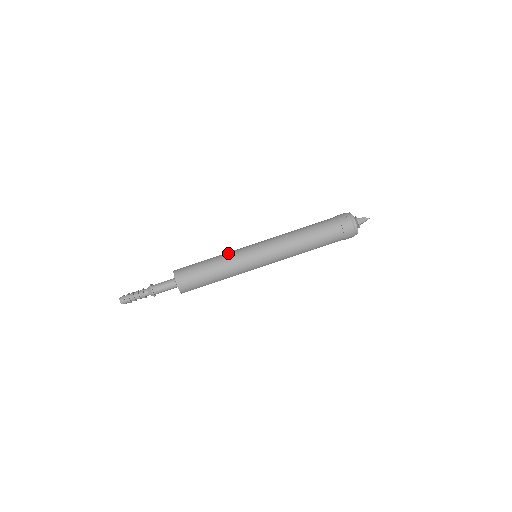
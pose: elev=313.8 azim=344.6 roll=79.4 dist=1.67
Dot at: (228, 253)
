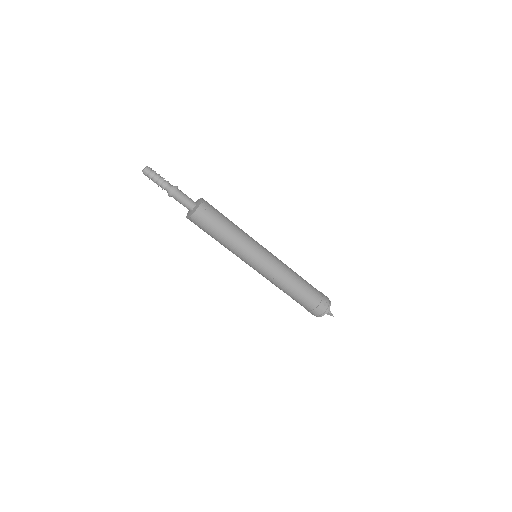
Dot at: (246, 236)
